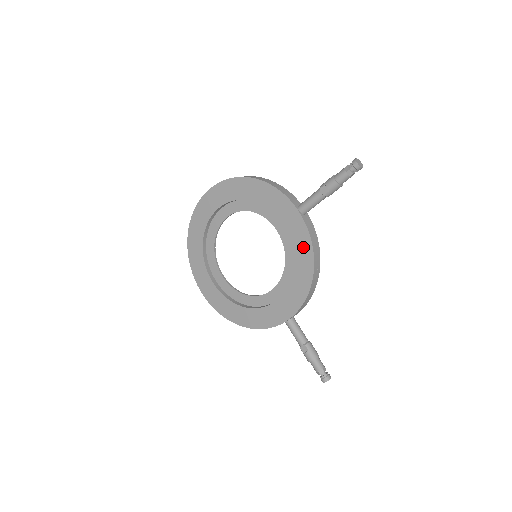
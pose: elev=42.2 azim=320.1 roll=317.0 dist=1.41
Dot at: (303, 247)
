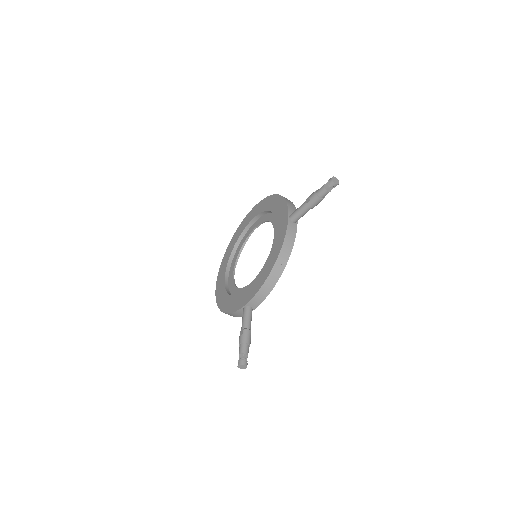
Dot at: (278, 244)
